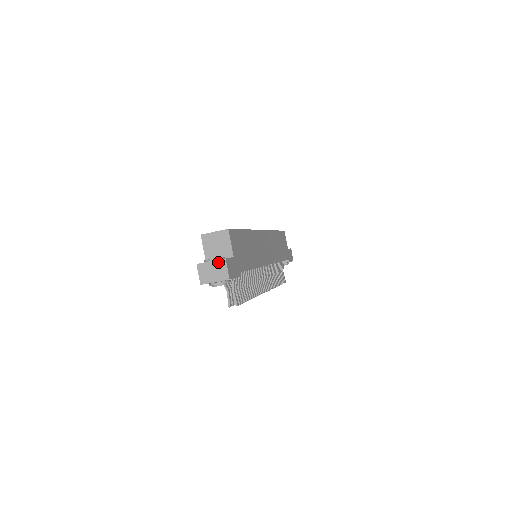
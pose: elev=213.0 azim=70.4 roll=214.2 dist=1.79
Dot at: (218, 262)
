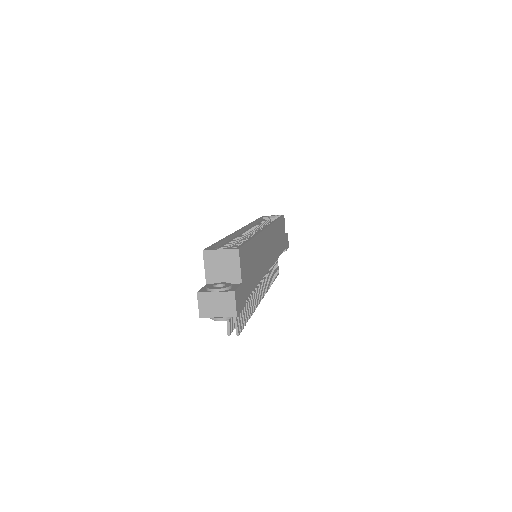
Dot at: (225, 294)
